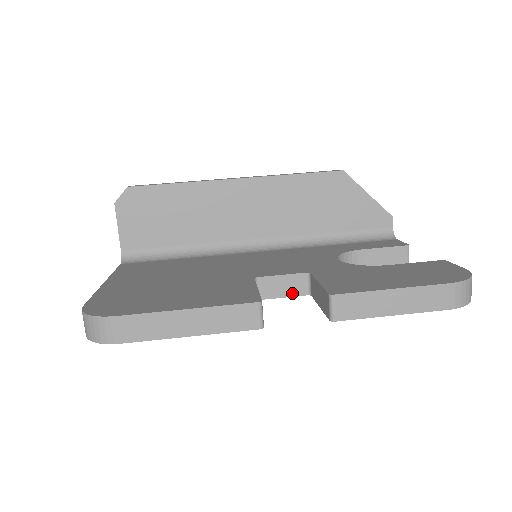
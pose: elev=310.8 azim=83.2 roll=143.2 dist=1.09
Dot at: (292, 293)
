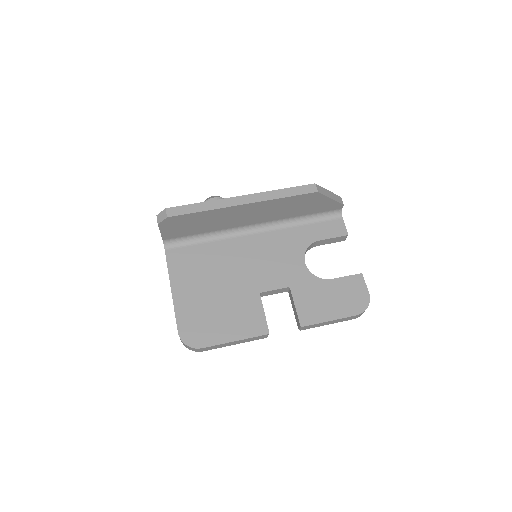
Dot at: occluded
